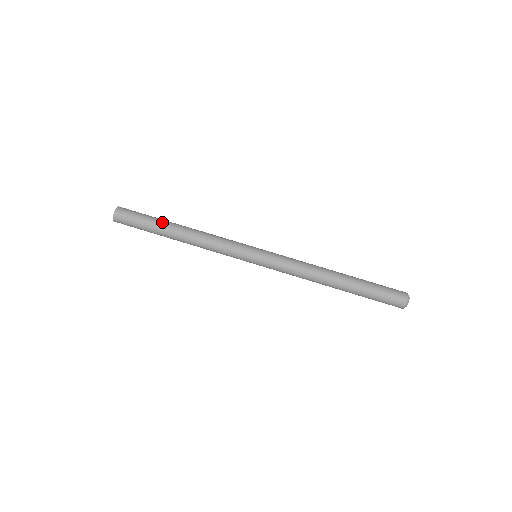
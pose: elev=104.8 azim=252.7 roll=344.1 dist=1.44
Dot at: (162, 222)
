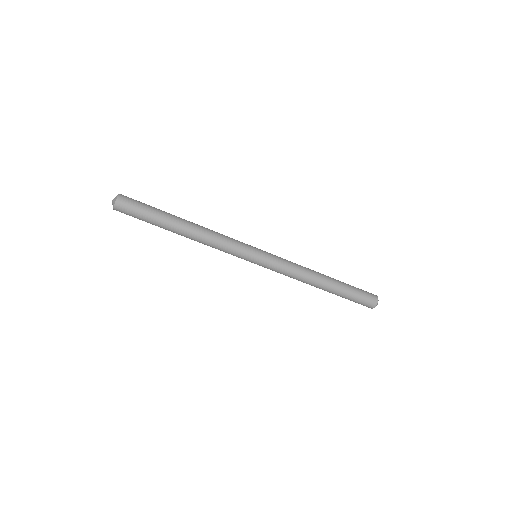
Dot at: (163, 228)
